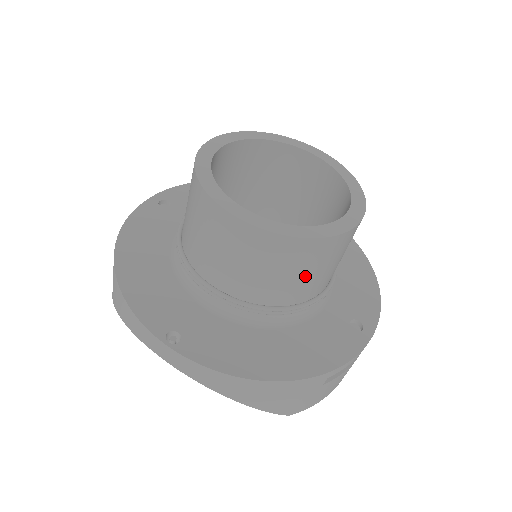
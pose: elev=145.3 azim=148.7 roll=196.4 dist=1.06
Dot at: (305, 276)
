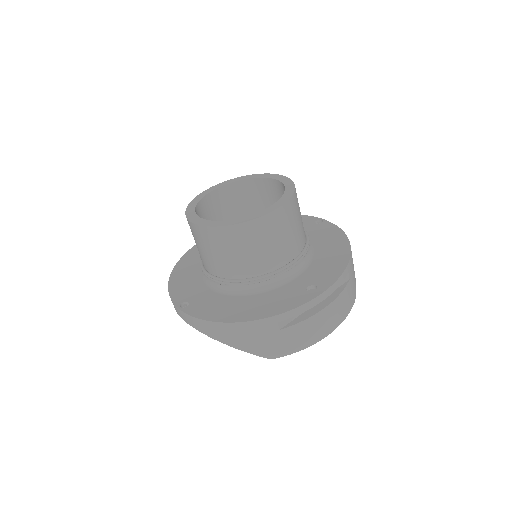
Dot at: (248, 253)
